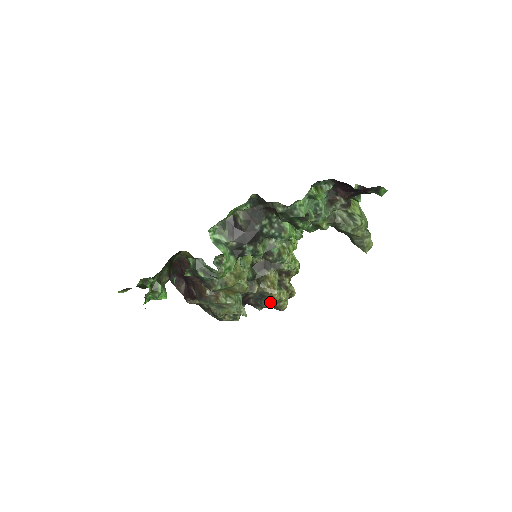
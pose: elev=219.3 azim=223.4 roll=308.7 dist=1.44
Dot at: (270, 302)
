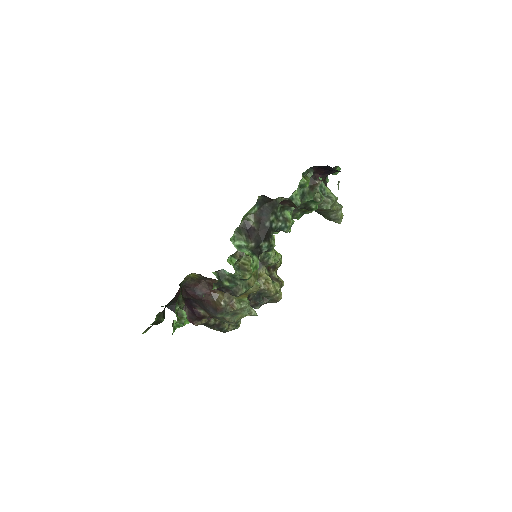
Dot at: (266, 298)
